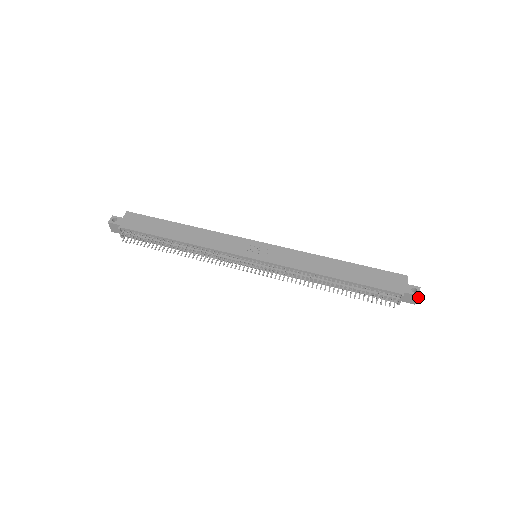
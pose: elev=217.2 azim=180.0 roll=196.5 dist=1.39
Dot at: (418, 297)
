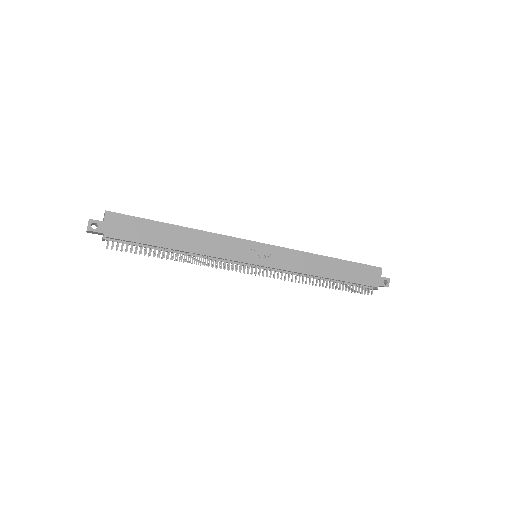
Dot at: occluded
